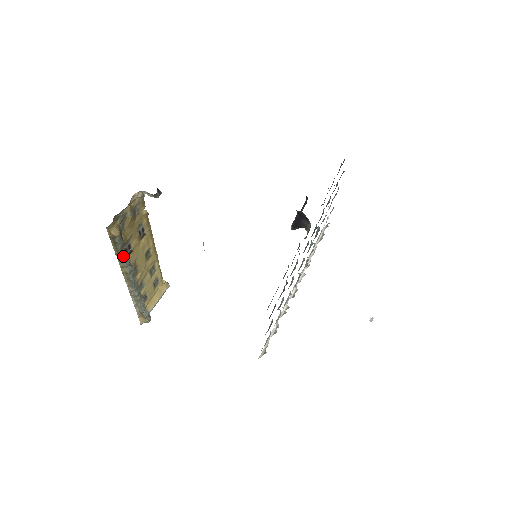
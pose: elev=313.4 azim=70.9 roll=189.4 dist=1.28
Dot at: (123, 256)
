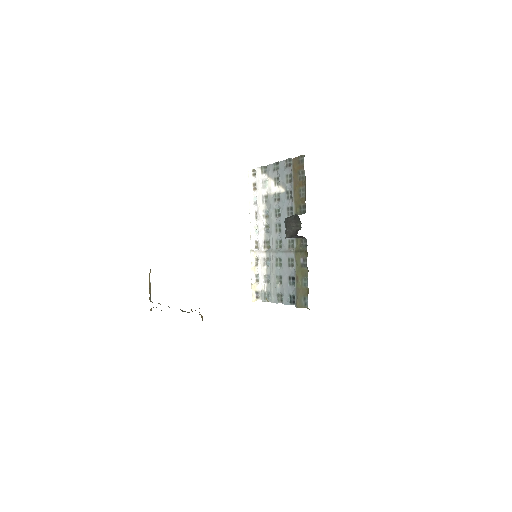
Dot at: occluded
